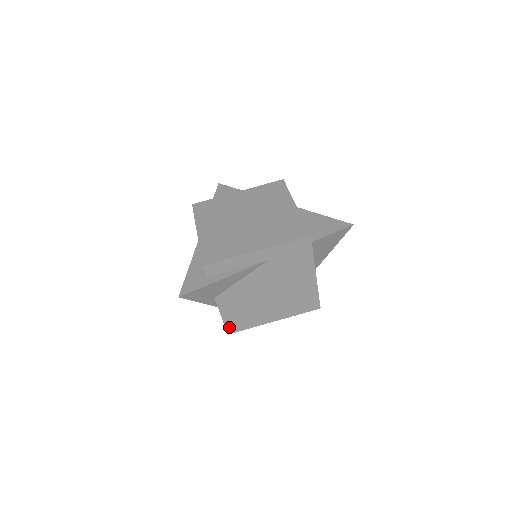
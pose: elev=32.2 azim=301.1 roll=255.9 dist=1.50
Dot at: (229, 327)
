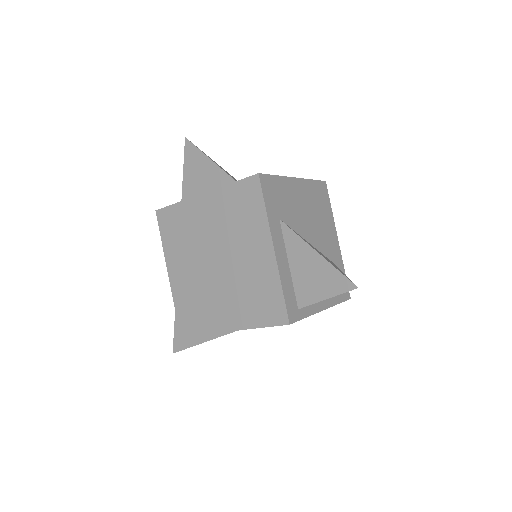
Dot at: occluded
